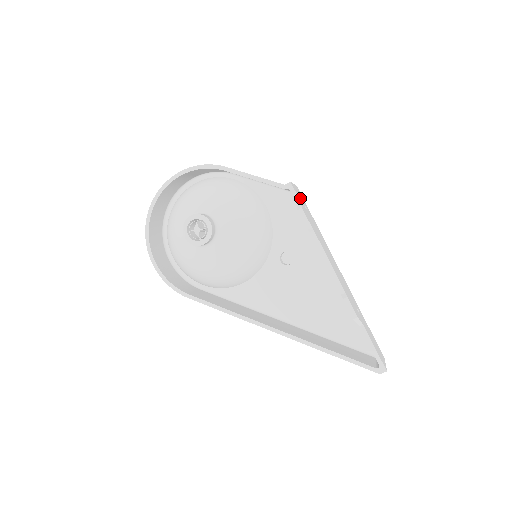
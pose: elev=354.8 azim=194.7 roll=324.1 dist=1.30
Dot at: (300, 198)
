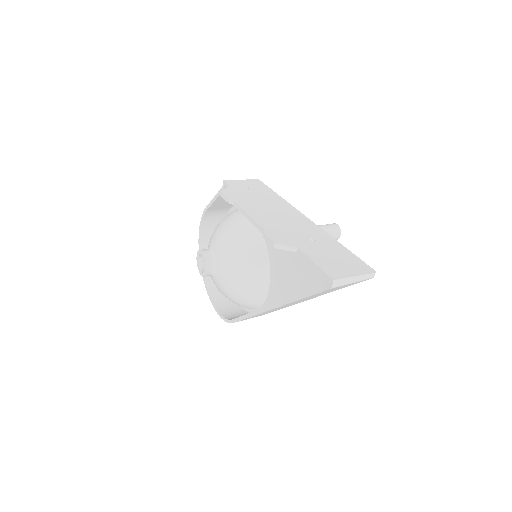
Dot at: (241, 186)
